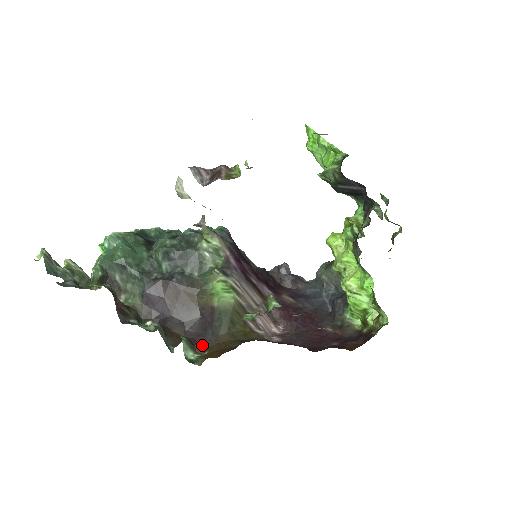
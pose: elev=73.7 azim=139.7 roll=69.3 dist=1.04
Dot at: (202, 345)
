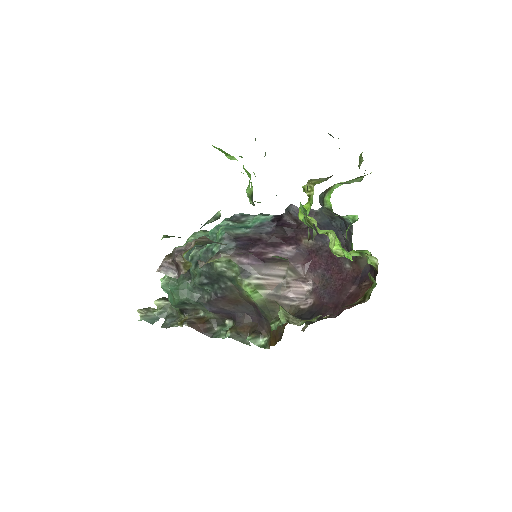
Dot at: (264, 329)
